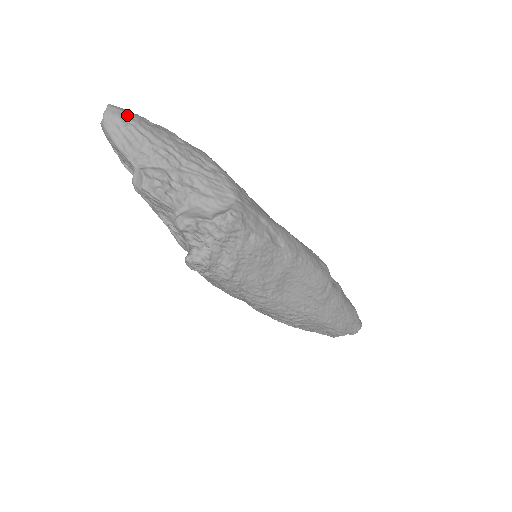
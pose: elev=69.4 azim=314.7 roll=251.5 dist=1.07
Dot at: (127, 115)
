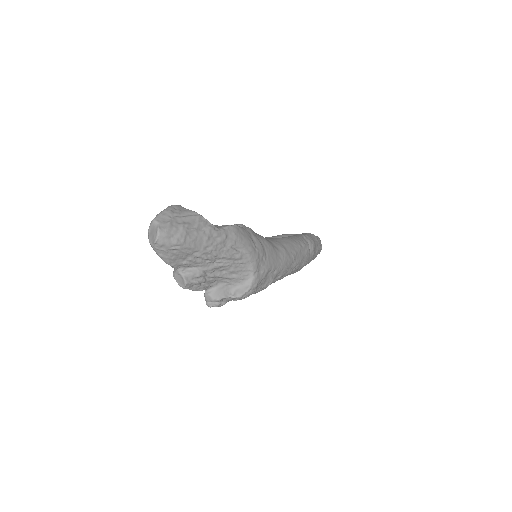
Dot at: (175, 239)
